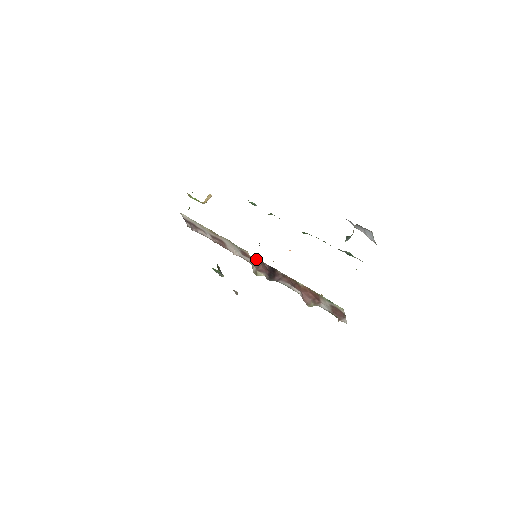
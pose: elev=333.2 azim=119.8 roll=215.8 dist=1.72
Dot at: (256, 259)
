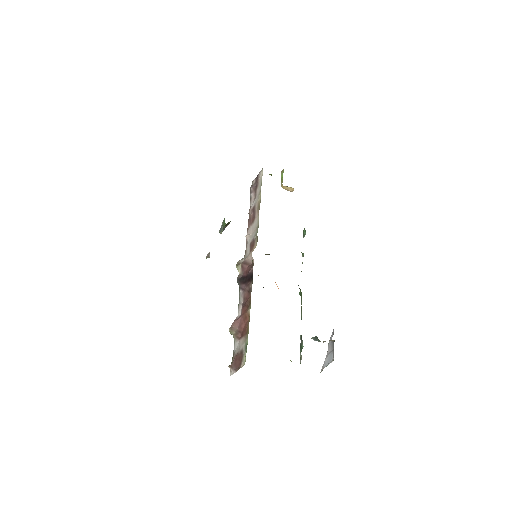
Dot at: occluded
